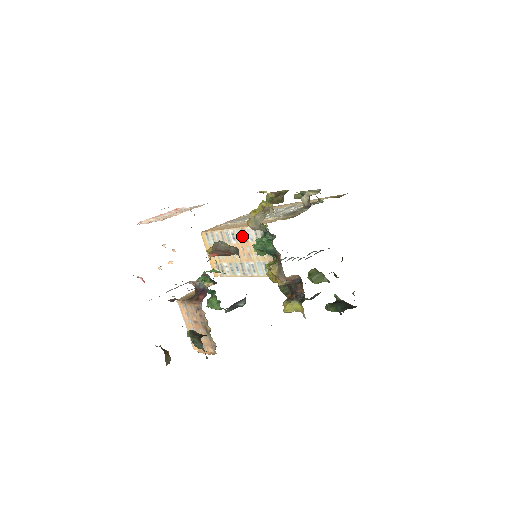
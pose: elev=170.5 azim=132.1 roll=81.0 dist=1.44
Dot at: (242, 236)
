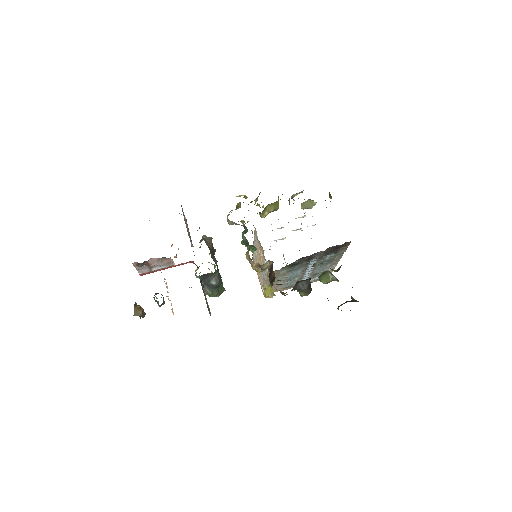
Dot at: (256, 245)
